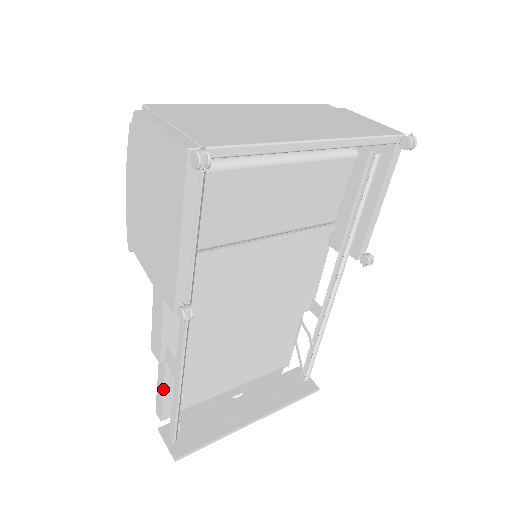
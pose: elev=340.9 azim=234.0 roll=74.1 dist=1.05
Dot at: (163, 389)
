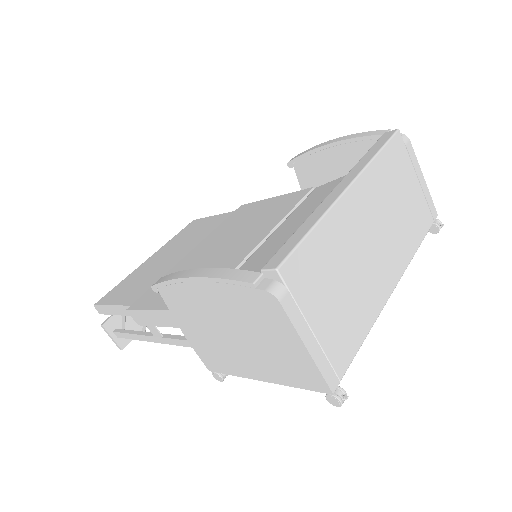
Dot at: occluded
